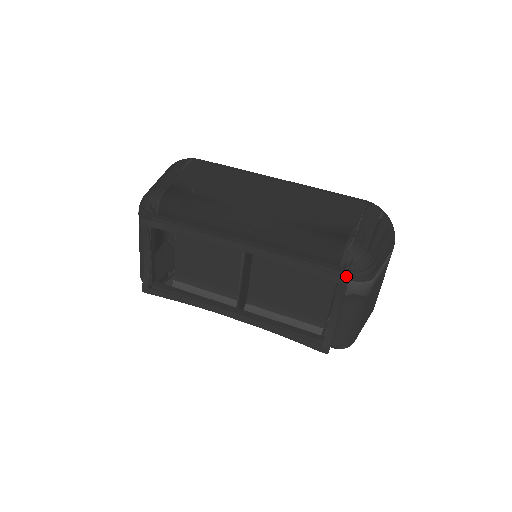
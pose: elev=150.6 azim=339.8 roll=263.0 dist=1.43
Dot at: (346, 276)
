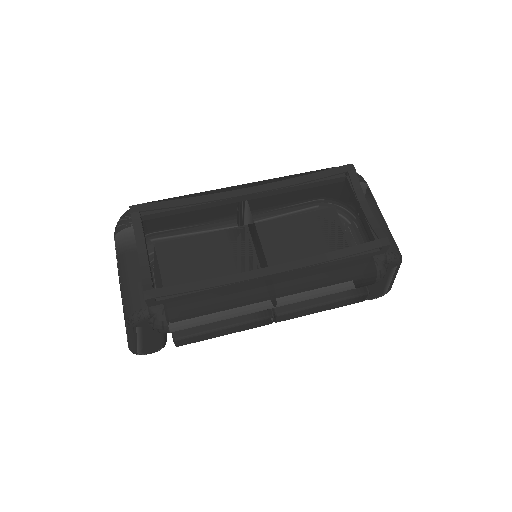
Dot at: (349, 166)
